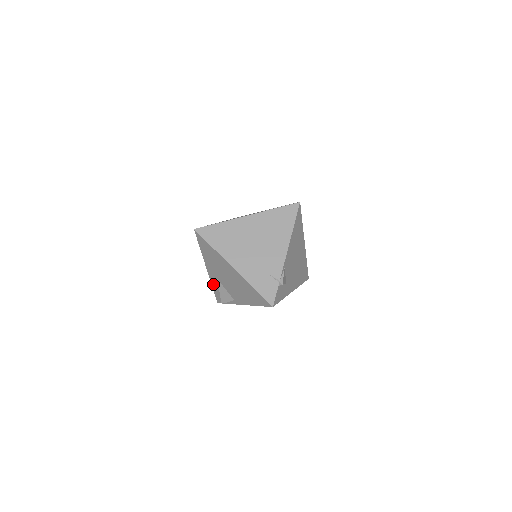
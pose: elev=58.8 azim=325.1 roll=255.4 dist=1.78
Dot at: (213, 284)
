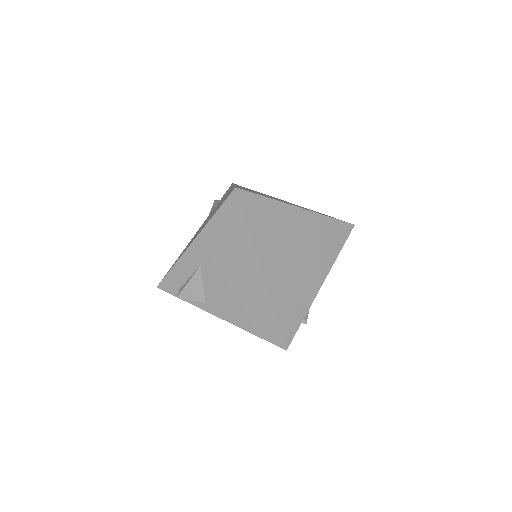
Dot at: (180, 265)
